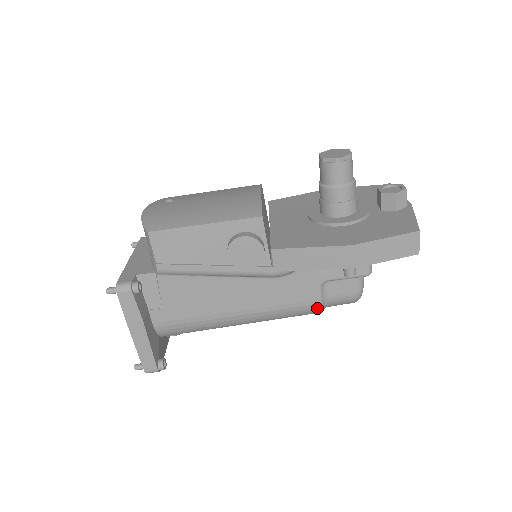
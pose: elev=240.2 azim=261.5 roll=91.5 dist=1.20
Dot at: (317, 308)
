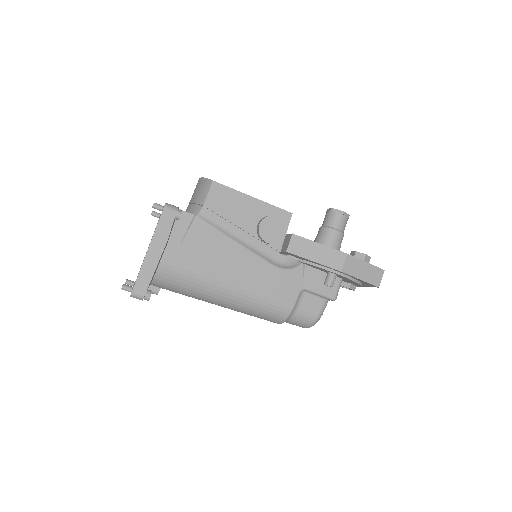
Dot at: (288, 311)
